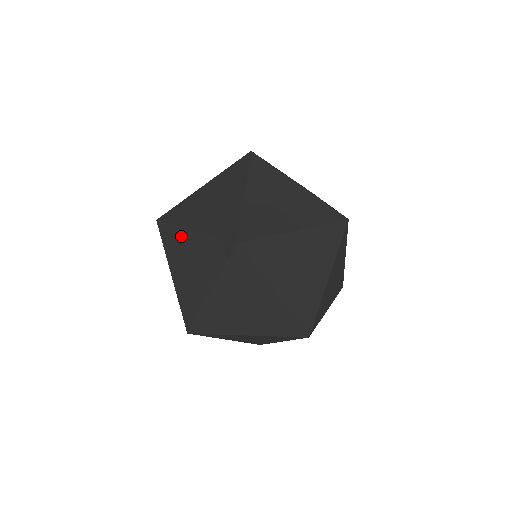
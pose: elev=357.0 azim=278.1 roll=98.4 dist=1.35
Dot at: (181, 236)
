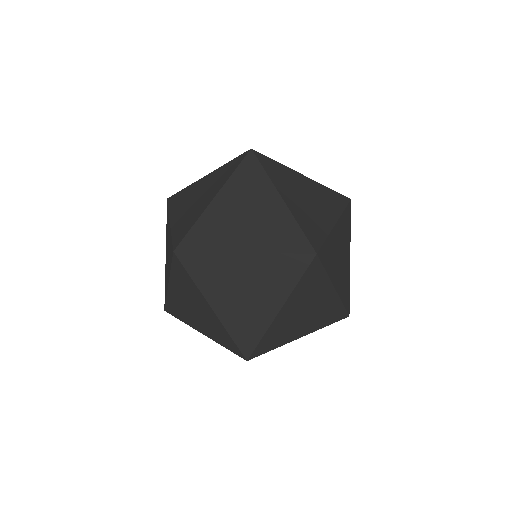
Dot at: (168, 222)
